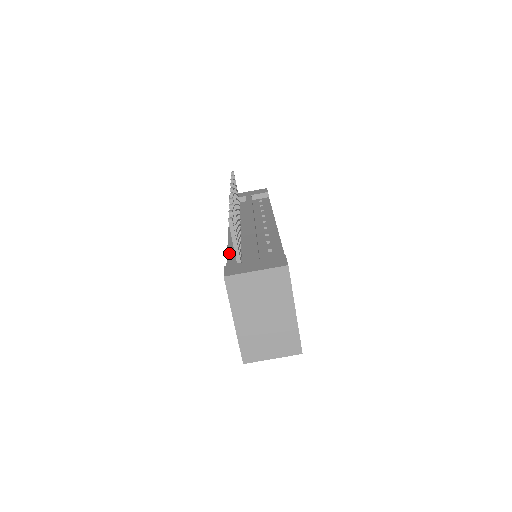
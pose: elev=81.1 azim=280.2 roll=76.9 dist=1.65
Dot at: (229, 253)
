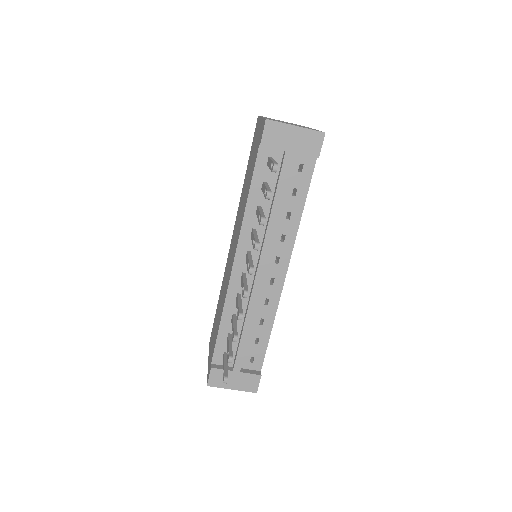
Dot at: (222, 326)
